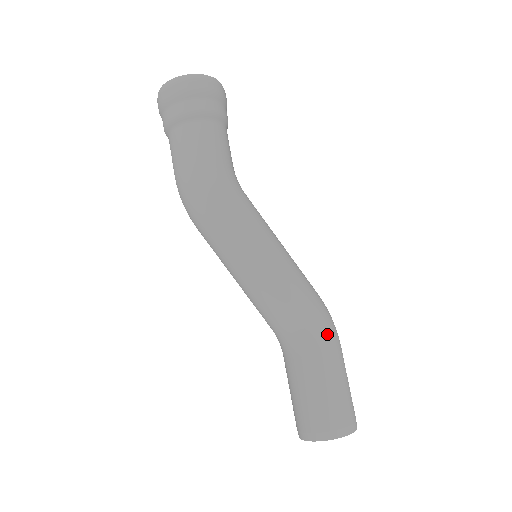
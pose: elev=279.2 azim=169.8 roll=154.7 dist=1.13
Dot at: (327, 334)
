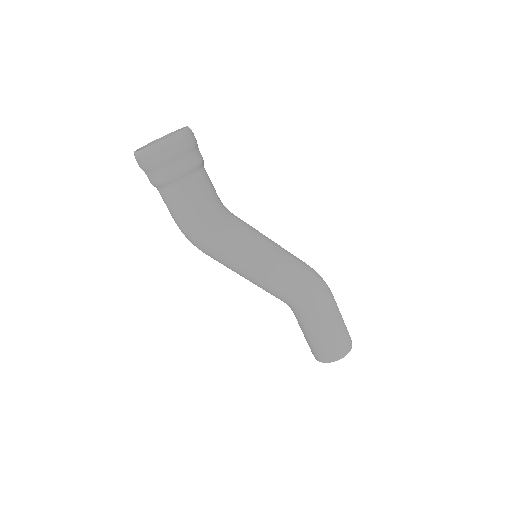
Dot at: (321, 301)
